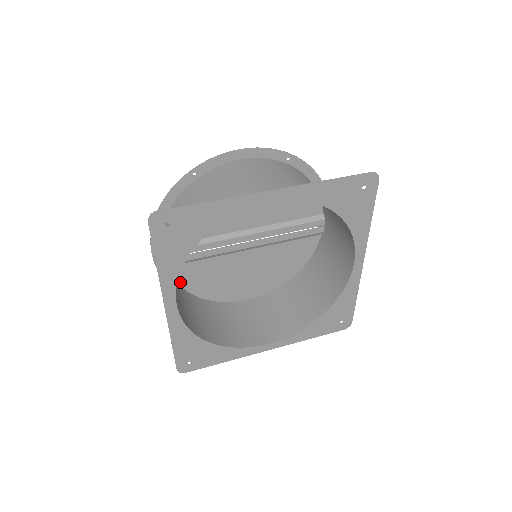
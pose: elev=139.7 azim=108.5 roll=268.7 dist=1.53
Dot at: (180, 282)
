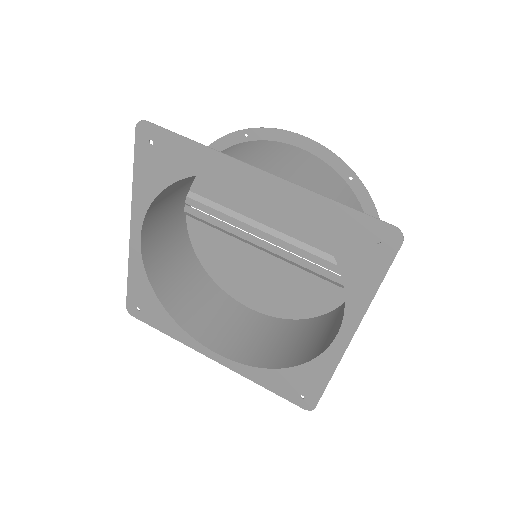
Dot at: (192, 239)
